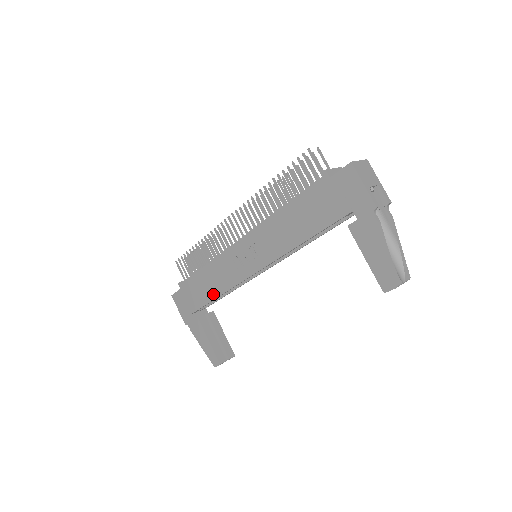
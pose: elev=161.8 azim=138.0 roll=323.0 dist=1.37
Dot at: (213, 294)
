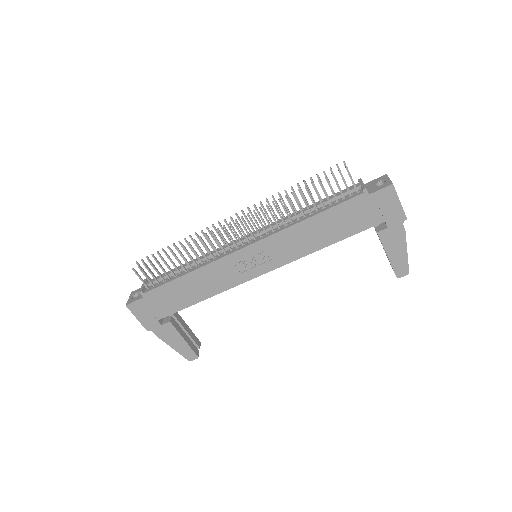
Dot at: (199, 297)
